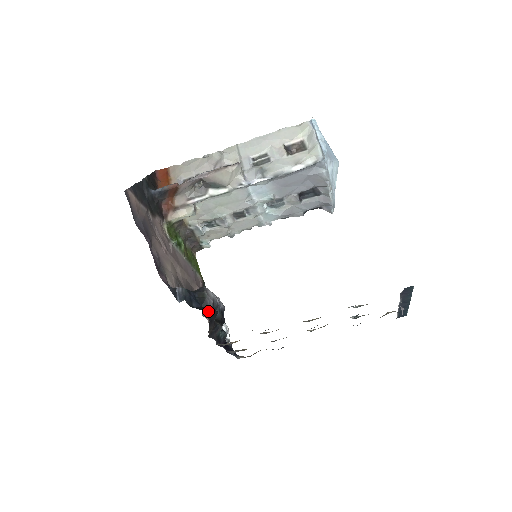
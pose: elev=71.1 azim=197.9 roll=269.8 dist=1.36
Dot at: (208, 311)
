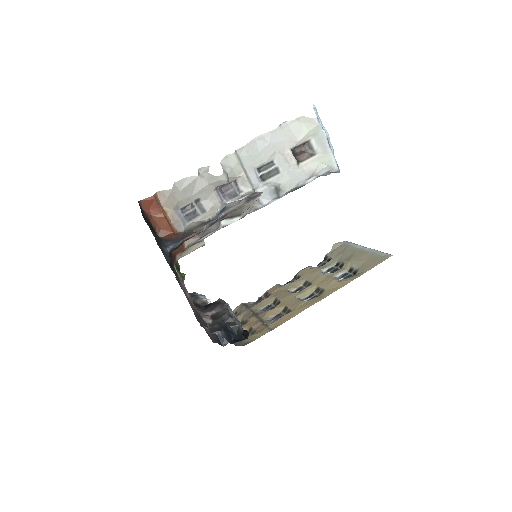
Dot at: occluded
